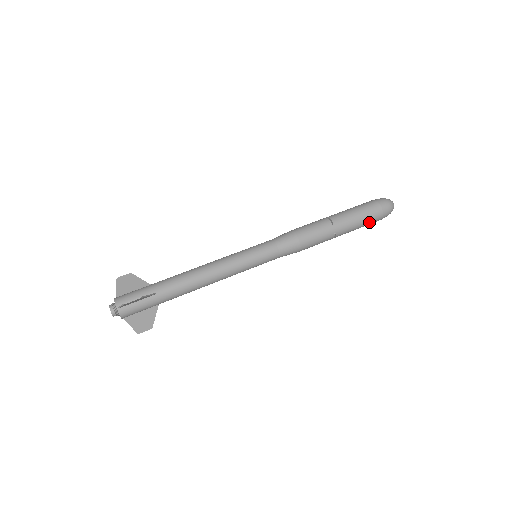
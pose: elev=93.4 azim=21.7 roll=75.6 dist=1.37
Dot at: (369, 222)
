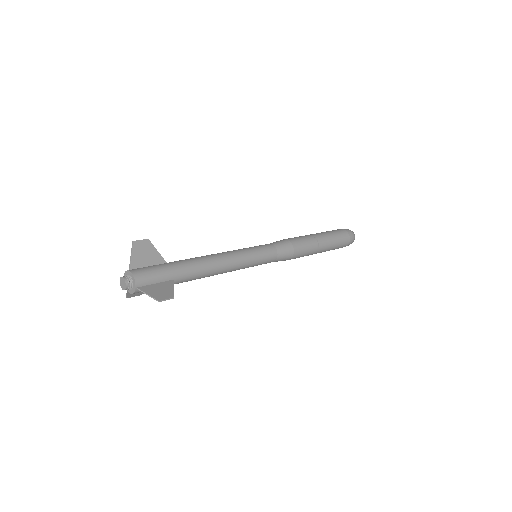
Dot at: occluded
